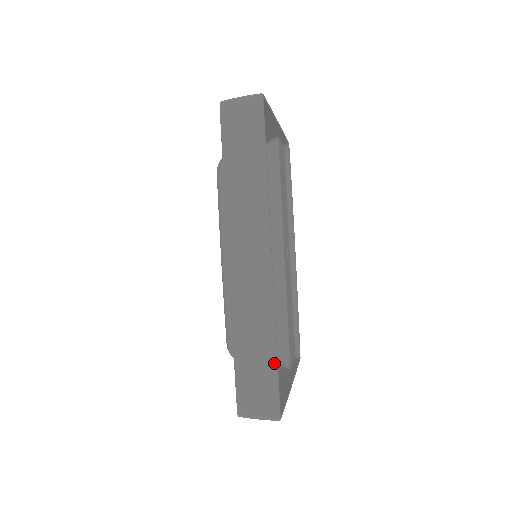
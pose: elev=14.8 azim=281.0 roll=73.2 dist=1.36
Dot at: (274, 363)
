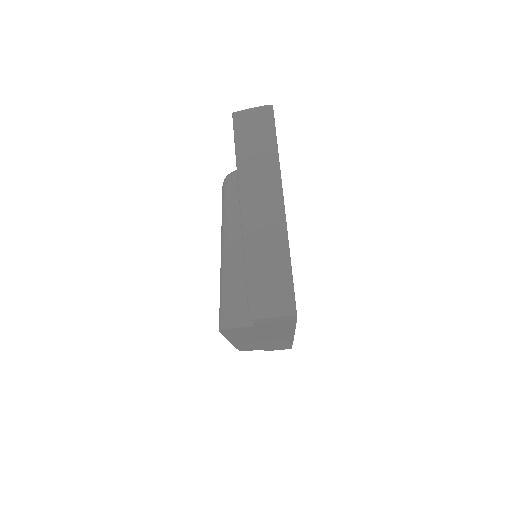
Dot at: occluded
